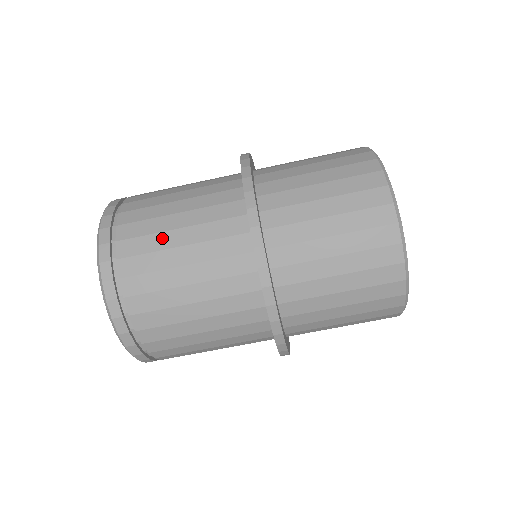
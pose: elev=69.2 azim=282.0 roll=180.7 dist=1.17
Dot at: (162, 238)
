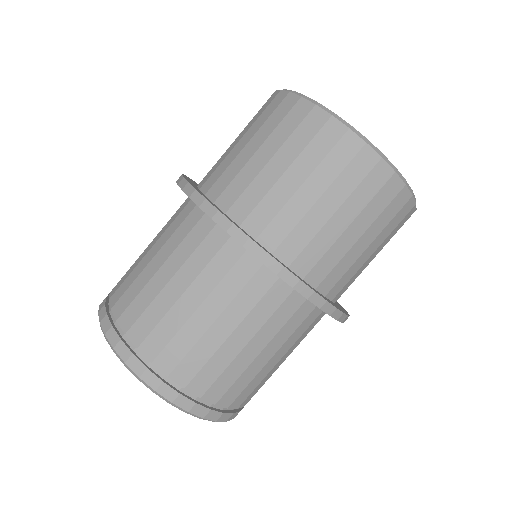
Dot at: (161, 300)
